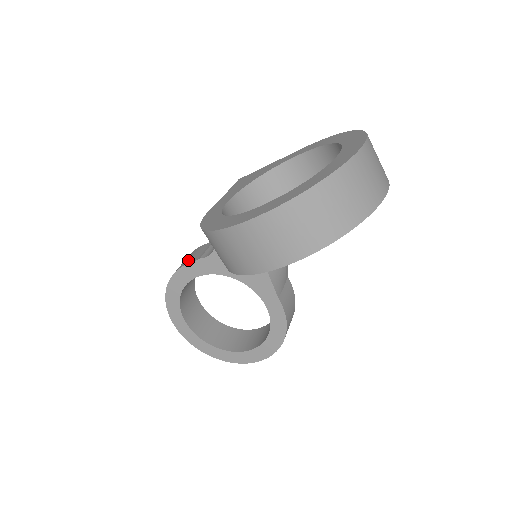
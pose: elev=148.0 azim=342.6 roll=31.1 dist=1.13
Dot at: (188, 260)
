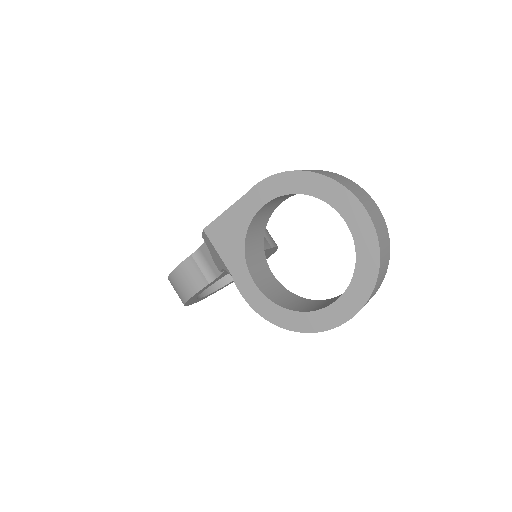
Dot at: (192, 286)
